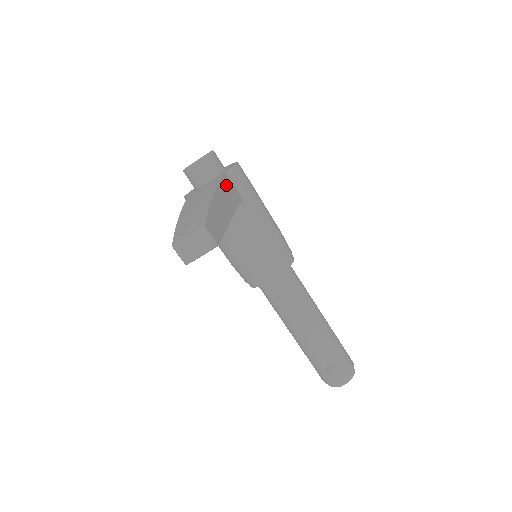
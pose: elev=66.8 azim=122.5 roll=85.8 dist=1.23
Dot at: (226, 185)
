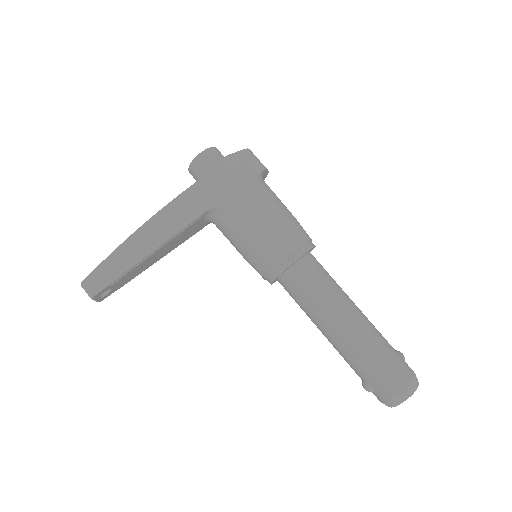
Dot at: (181, 204)
